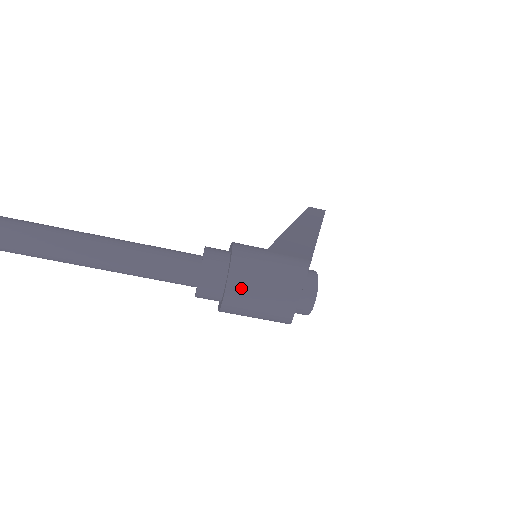
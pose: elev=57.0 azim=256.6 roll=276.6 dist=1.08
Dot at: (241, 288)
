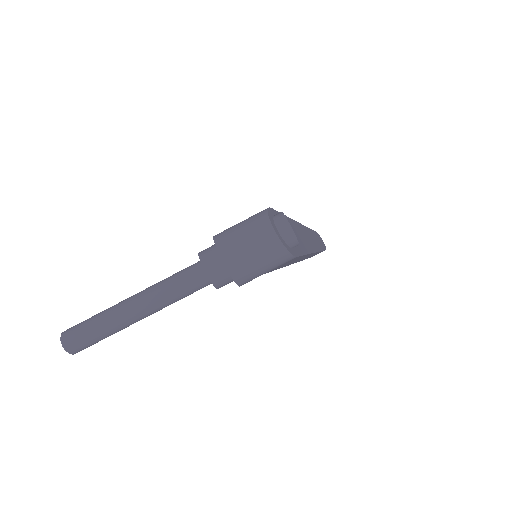
Dot at: (228, 245)
